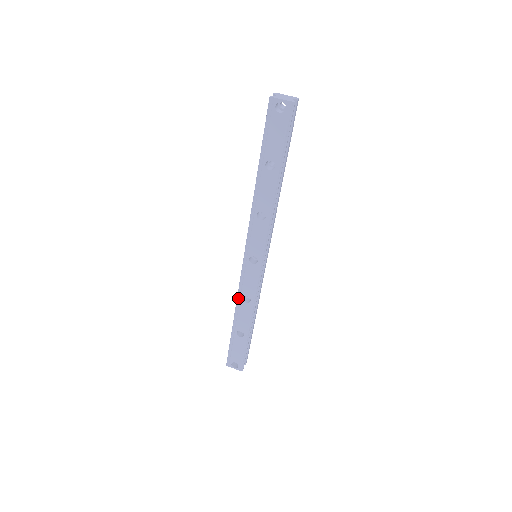
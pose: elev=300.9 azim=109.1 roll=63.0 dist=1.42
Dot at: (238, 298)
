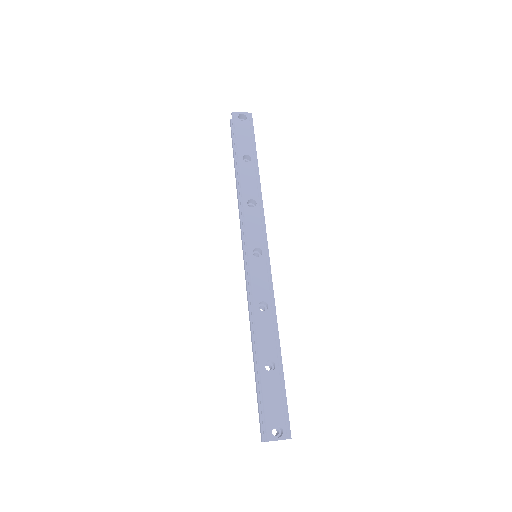
Dot at: (253, 310)
